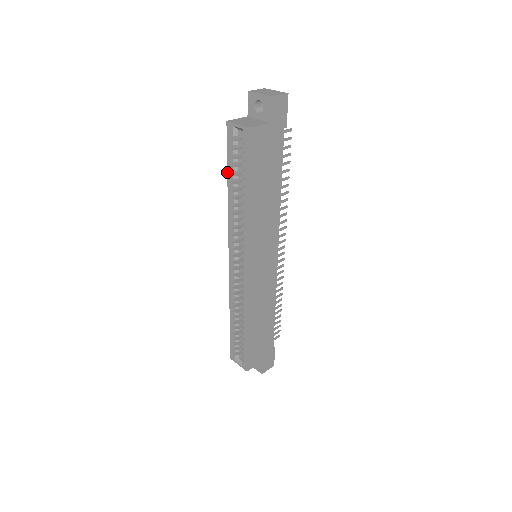
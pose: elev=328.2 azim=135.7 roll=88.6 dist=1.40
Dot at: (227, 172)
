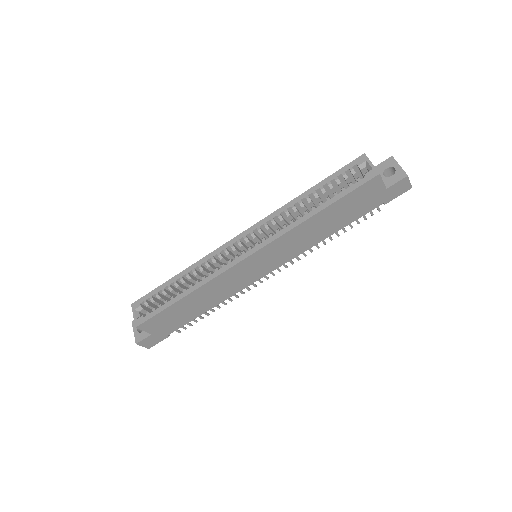
Dot at: (321, 181)
